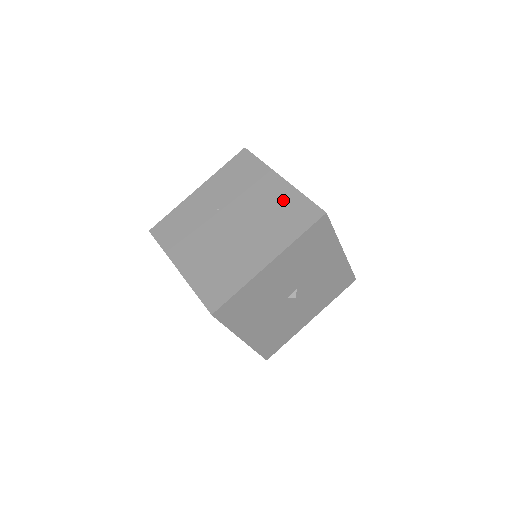
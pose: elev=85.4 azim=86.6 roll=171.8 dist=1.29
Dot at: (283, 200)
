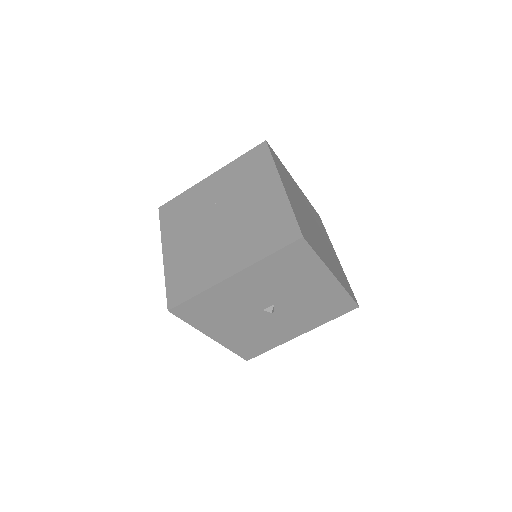
Dot at: (272, 210)
